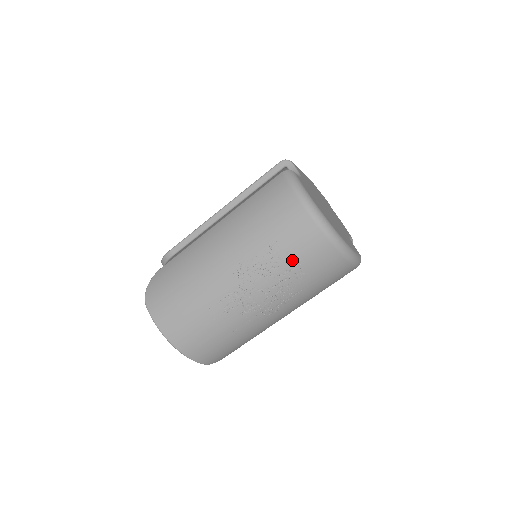
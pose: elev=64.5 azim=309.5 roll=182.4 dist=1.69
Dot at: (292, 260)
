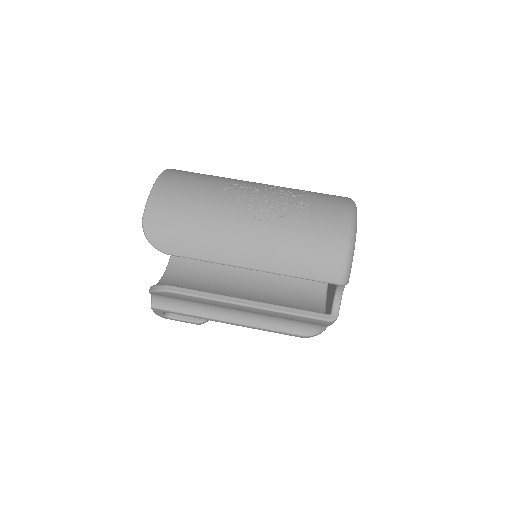
Dot at: (311, 201)
